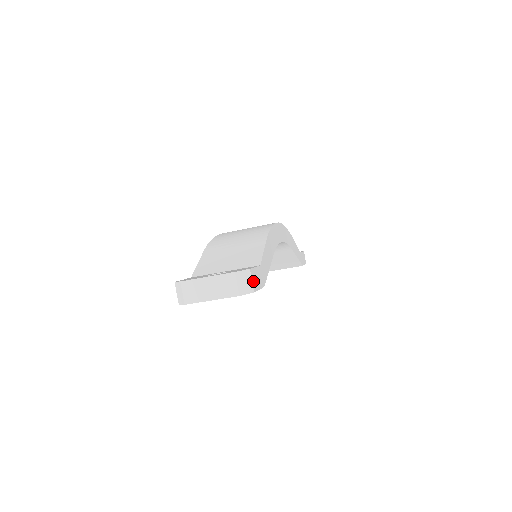
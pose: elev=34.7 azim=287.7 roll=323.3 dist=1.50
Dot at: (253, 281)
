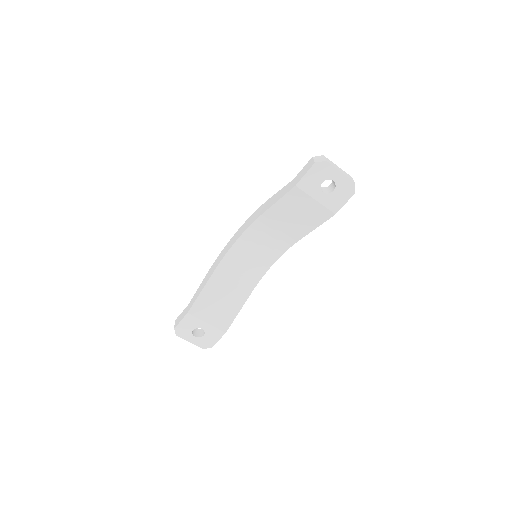
Dot at: occluded
